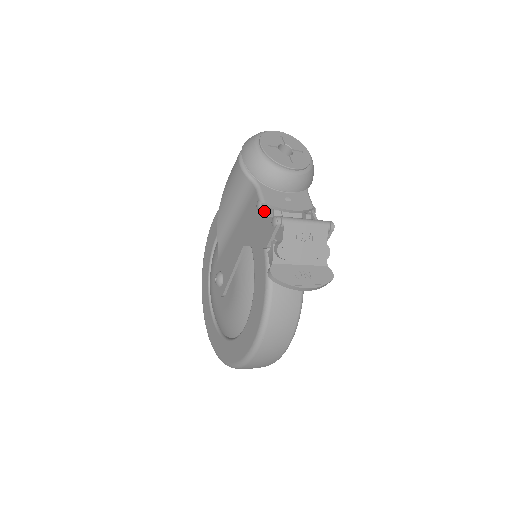
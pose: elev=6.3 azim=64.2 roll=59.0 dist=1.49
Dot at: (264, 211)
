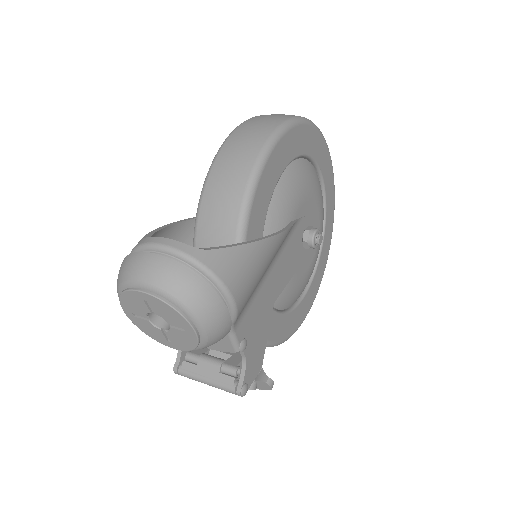
Dot at: occluded
